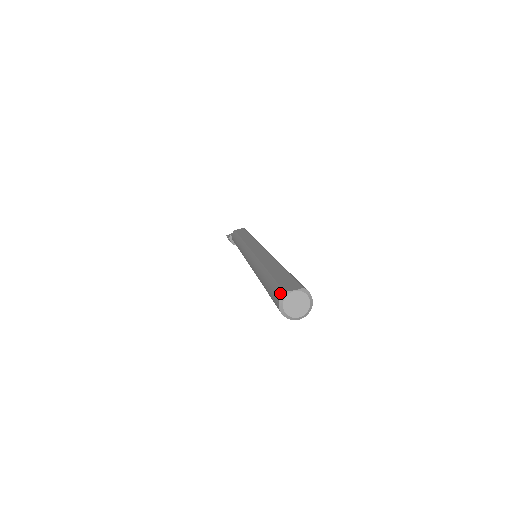
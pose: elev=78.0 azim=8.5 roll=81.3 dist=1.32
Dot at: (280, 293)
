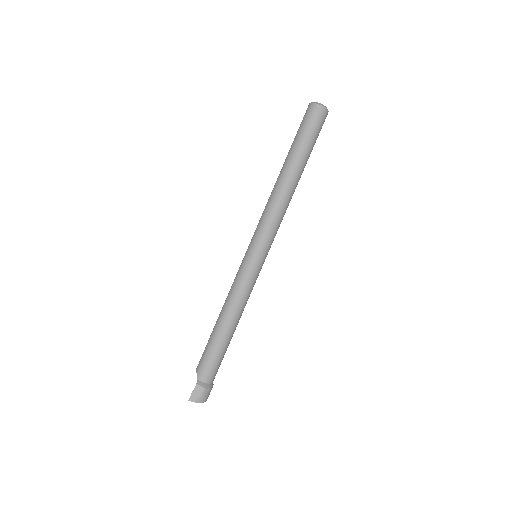
Dot at: (309, 105)
